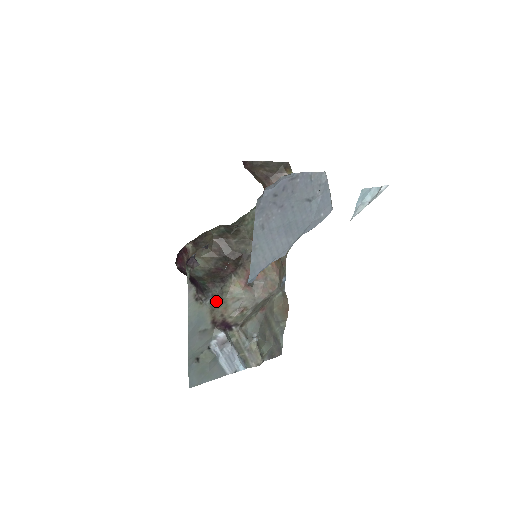
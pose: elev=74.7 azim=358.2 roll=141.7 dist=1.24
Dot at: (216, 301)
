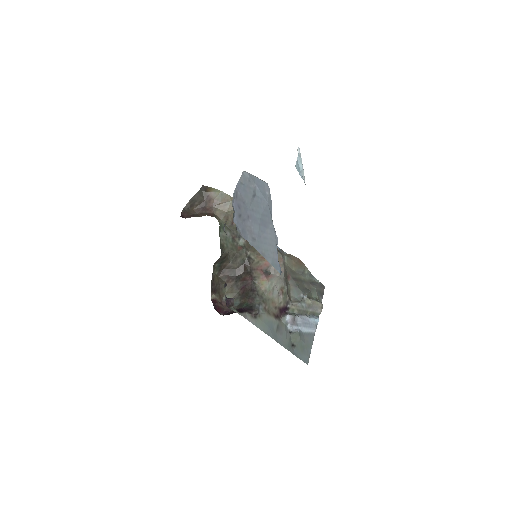
Dot at: (264, 305)
